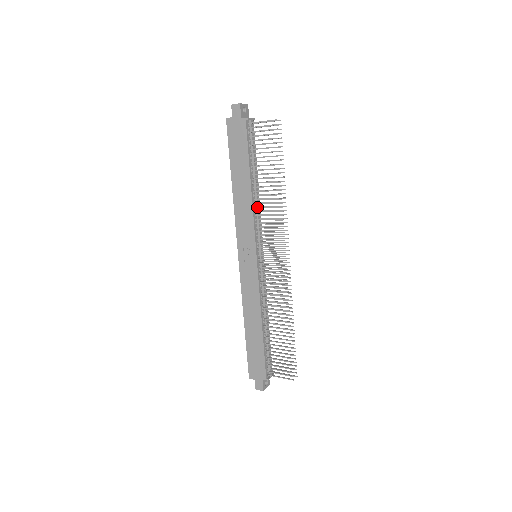
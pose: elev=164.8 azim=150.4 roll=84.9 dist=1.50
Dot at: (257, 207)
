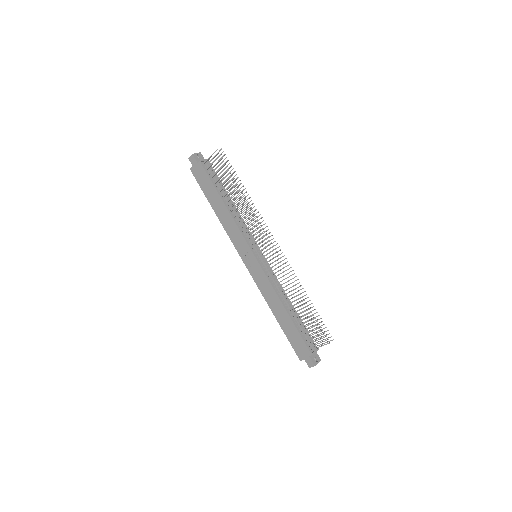
Dot at: (237, 218)
